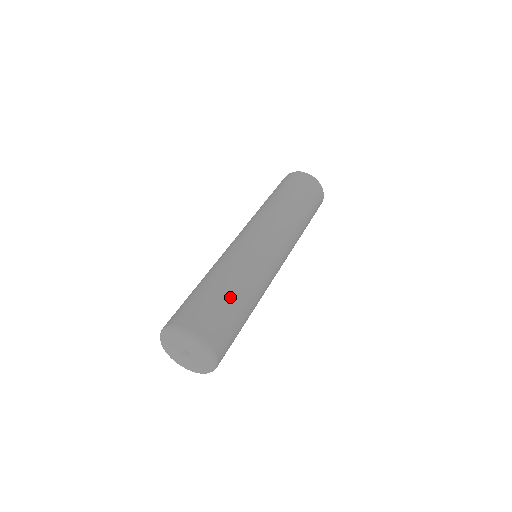
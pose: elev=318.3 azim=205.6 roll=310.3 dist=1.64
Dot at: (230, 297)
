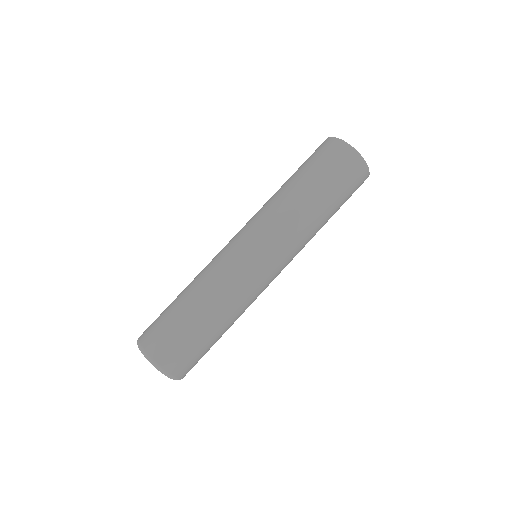
Dot at: occluded
